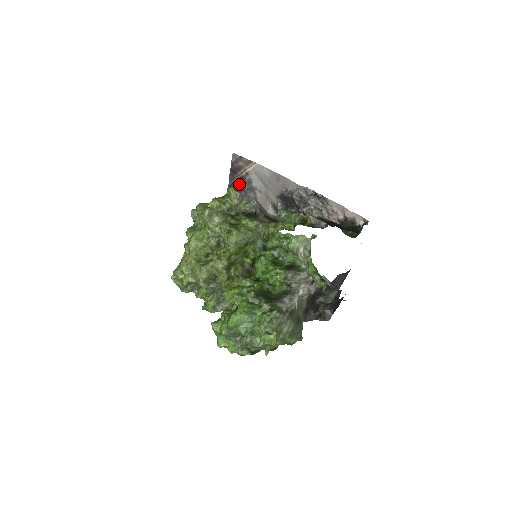
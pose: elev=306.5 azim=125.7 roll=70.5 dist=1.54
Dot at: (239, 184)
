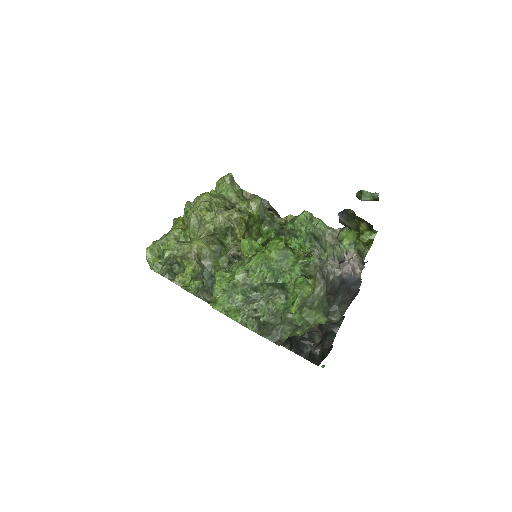
Dot at: occluded
